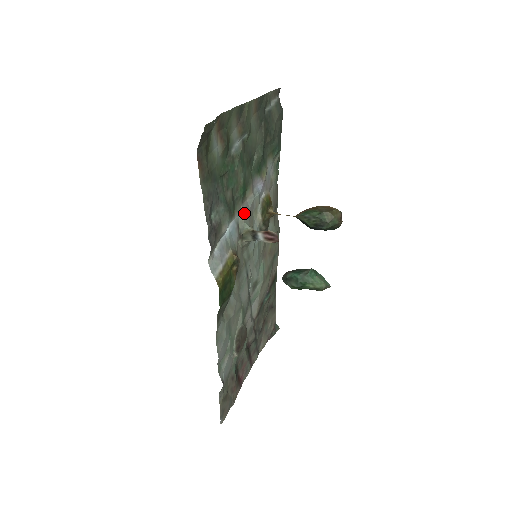
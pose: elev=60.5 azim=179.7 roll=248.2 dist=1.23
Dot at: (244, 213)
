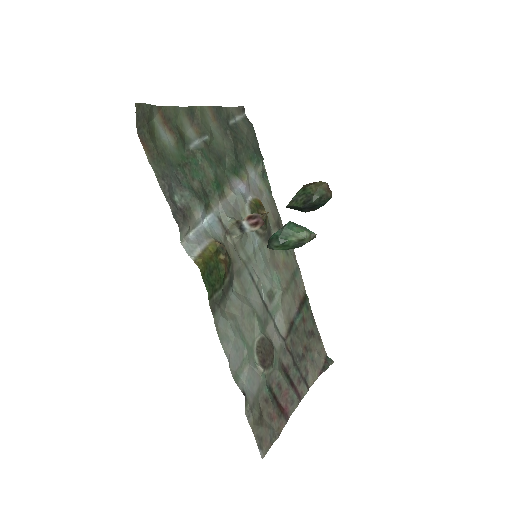
Dot at: (225, 209)
